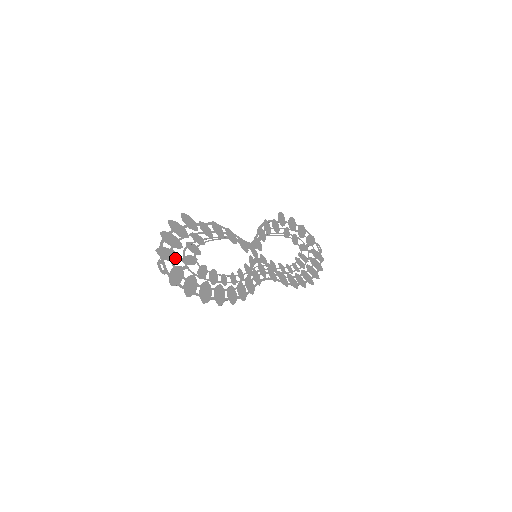
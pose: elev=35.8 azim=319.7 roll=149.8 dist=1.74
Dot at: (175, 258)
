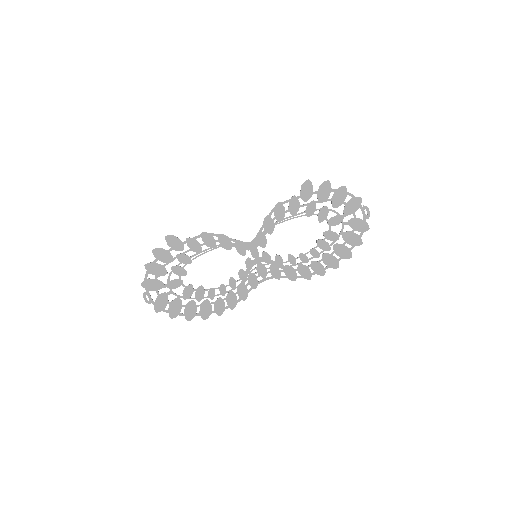
Dot at: (160, 286)
